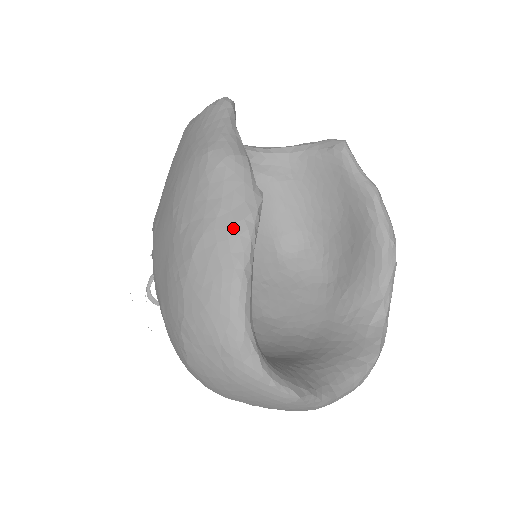
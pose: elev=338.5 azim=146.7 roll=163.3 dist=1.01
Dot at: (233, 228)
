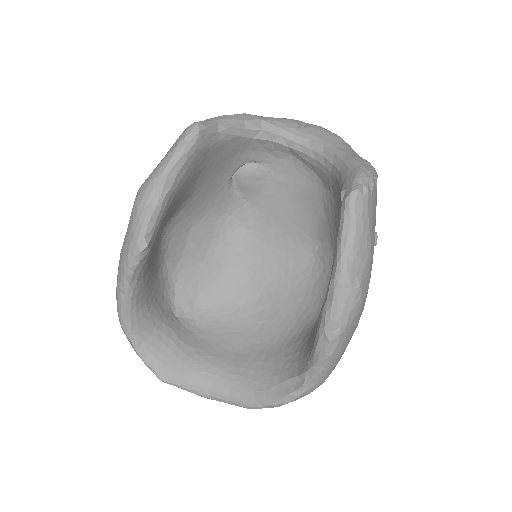
Dot at: (121, 262)
